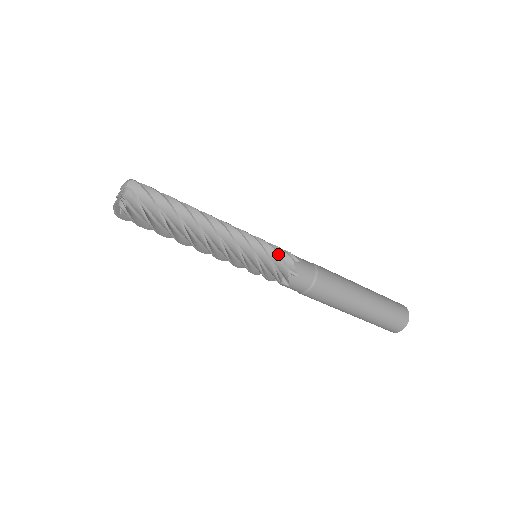
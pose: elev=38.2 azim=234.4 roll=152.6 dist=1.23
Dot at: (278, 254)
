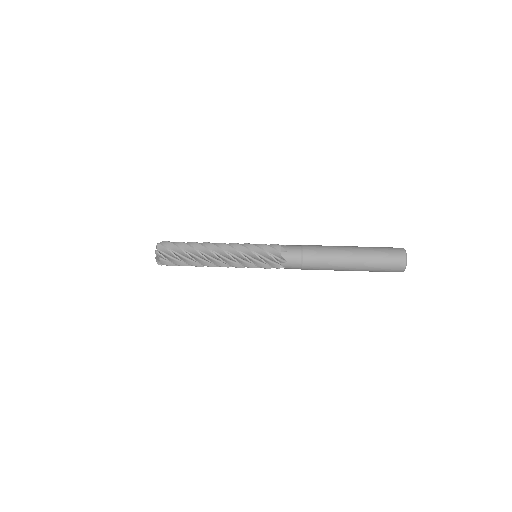
Dot at: occluded
